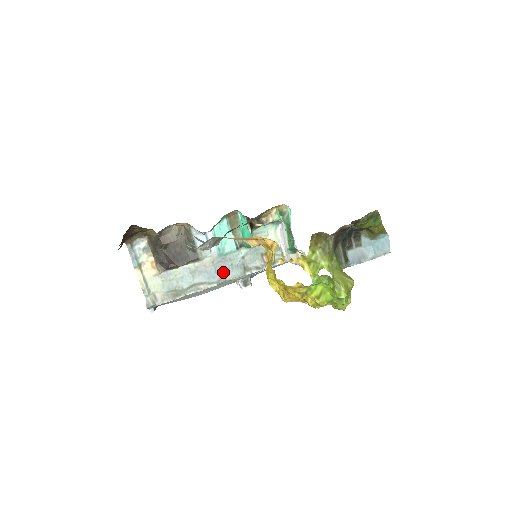
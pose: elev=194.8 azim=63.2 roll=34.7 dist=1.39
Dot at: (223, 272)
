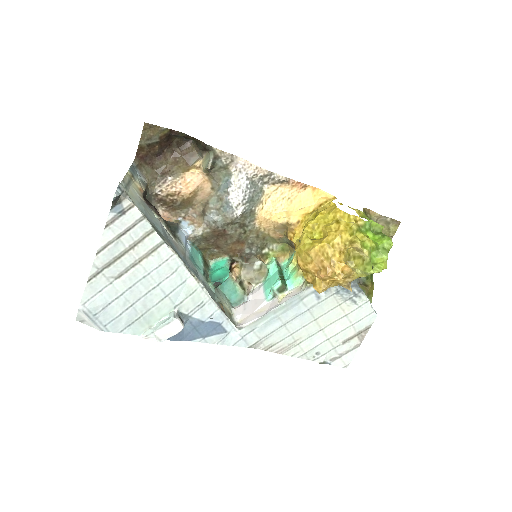
Dot at: (189, 267)
